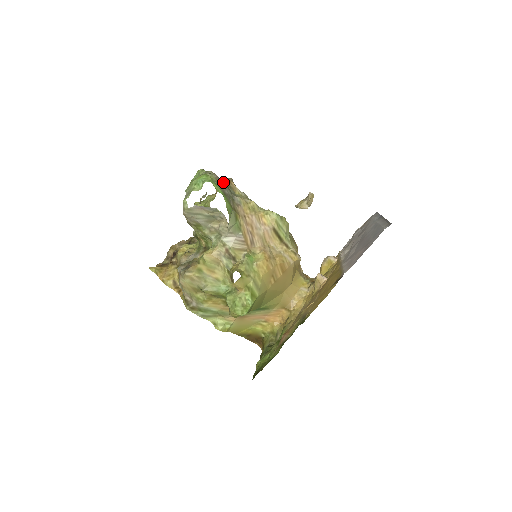
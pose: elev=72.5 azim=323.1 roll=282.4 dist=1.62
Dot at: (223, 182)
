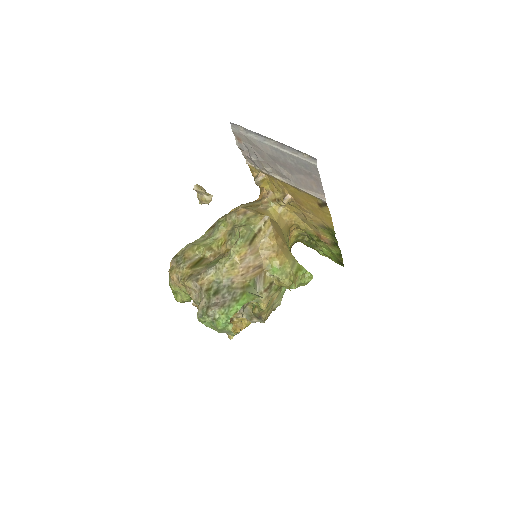
Dot at: (217, 299)
